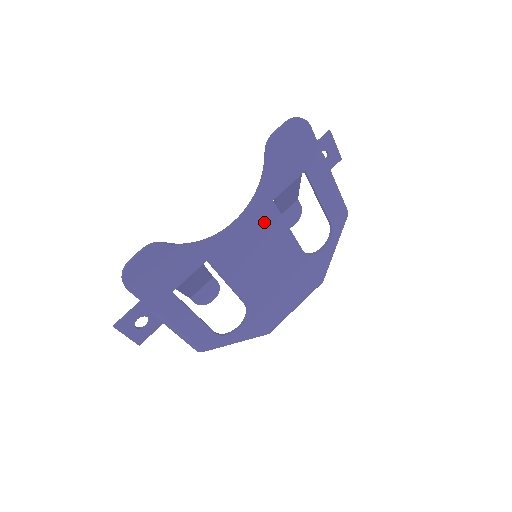
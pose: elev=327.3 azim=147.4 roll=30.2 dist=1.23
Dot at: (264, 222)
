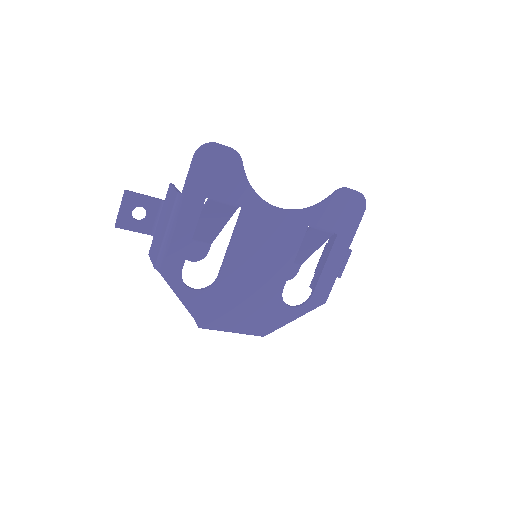
Dot at: (290, 233)
